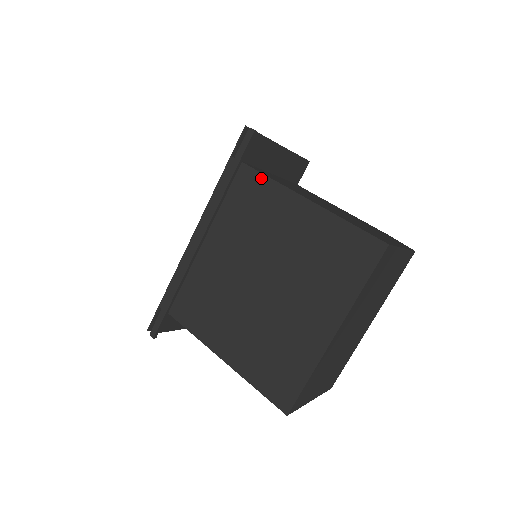
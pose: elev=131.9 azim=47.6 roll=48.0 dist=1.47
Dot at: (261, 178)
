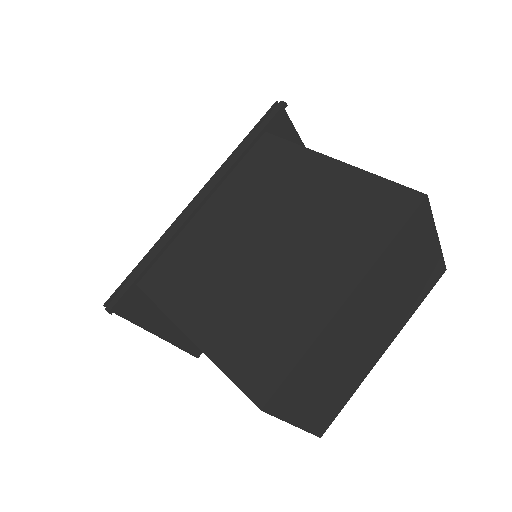
Dot at: (283, 144)
